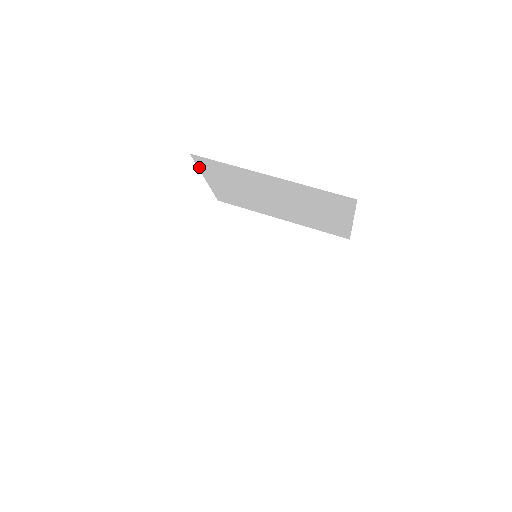
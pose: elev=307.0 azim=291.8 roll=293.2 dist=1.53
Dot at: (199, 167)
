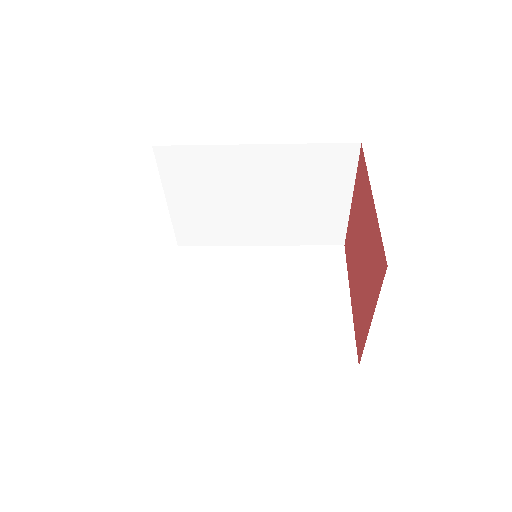
Dot at: (161, 174)
